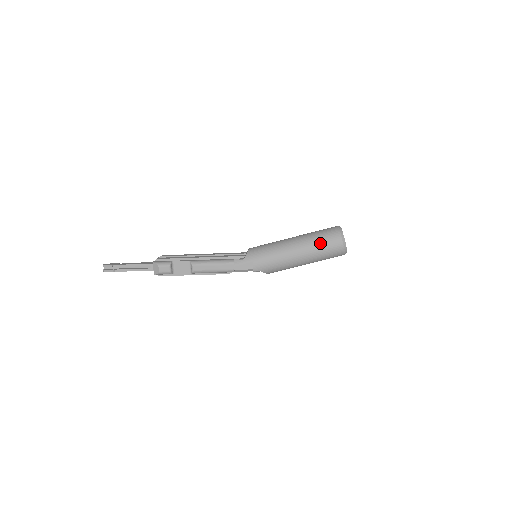
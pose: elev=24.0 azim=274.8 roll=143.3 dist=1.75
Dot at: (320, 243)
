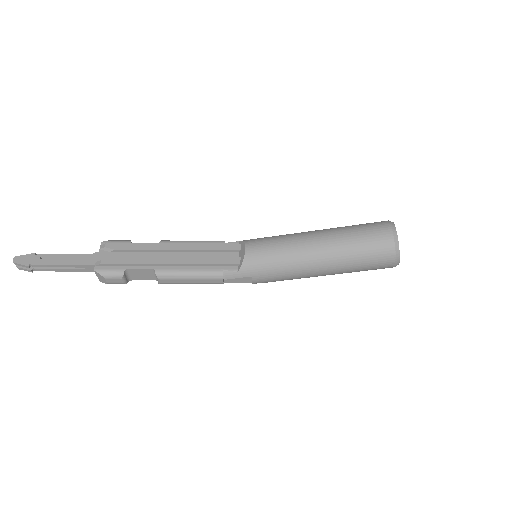
Dot at: (360, 261)
